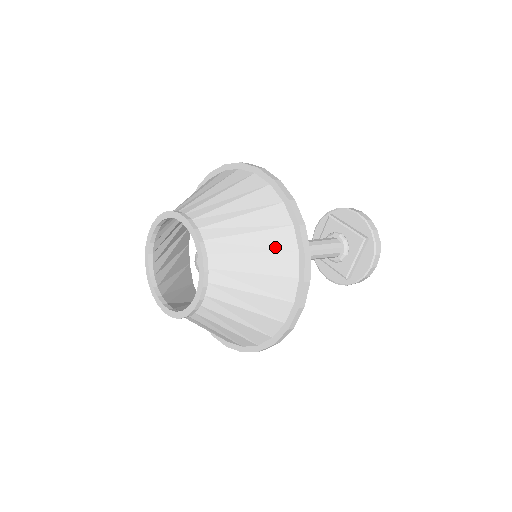
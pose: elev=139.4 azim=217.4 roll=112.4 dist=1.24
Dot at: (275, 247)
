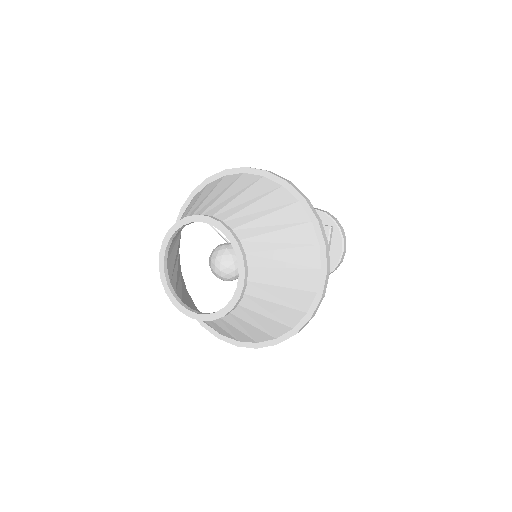
Dot at: (292, 222)
